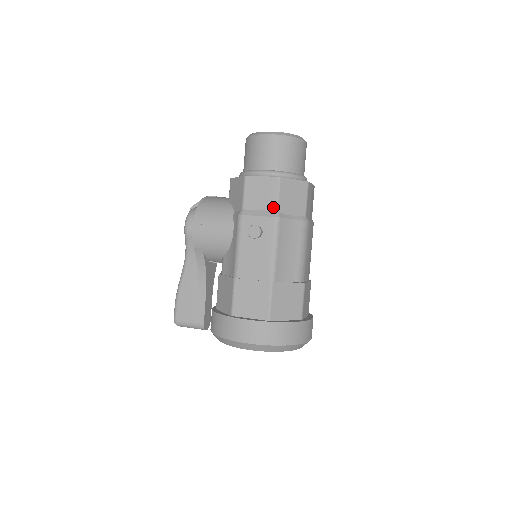
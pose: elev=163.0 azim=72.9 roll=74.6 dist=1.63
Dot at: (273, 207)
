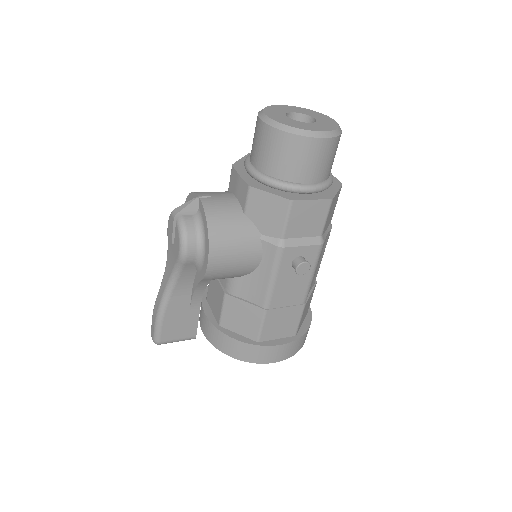
Dot at: (319, 232)
